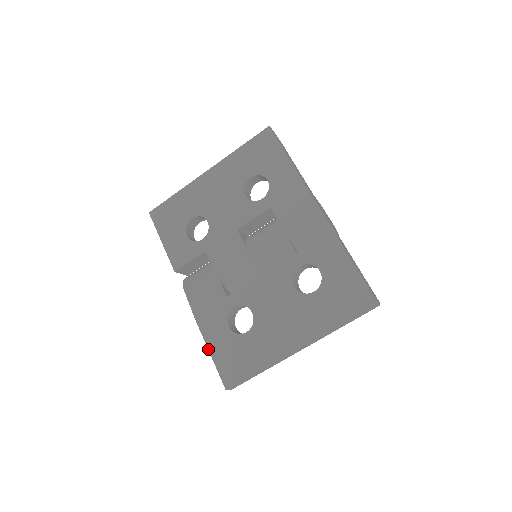
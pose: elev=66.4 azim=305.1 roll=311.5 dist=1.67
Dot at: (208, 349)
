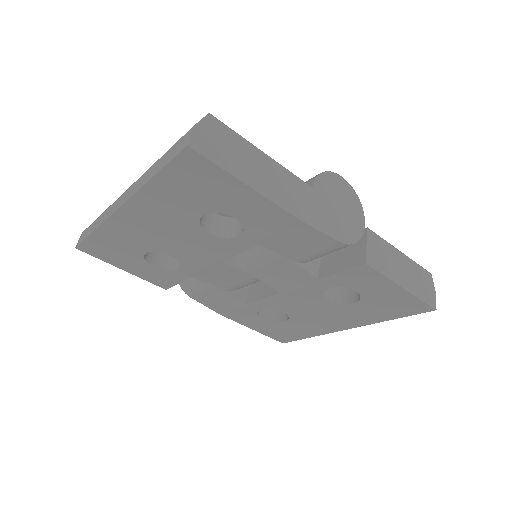
Dot at: occluded
